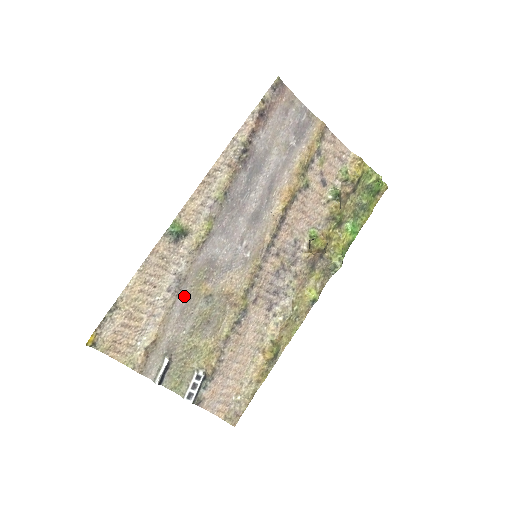
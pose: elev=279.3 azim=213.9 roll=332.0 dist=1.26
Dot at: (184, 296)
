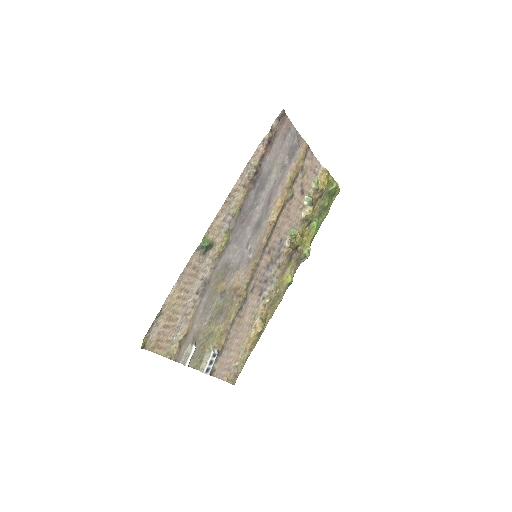
Dot at: (207, 295)
